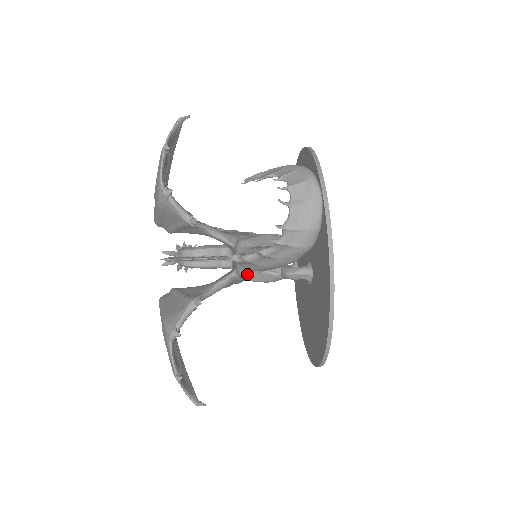
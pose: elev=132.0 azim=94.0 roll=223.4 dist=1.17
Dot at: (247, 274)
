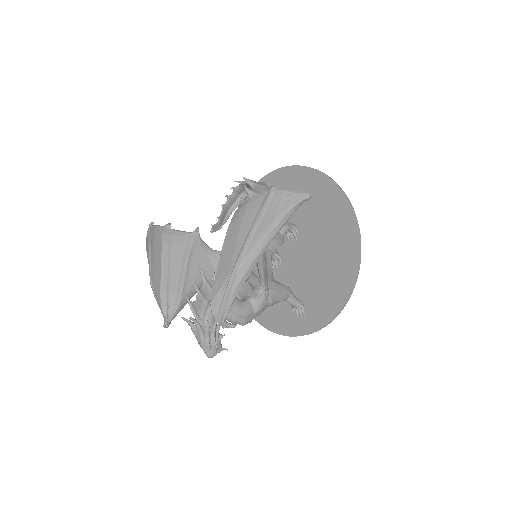
Dot at: occluded
